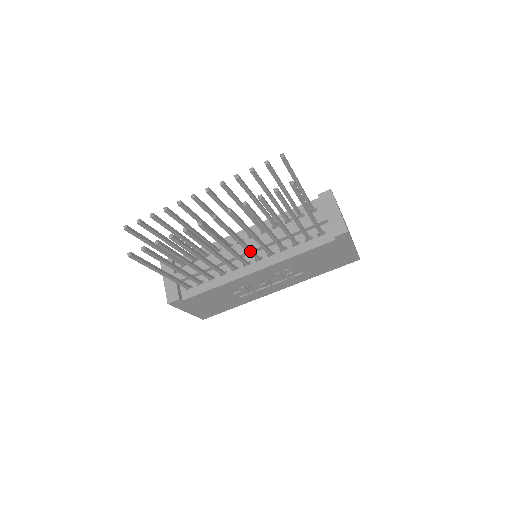
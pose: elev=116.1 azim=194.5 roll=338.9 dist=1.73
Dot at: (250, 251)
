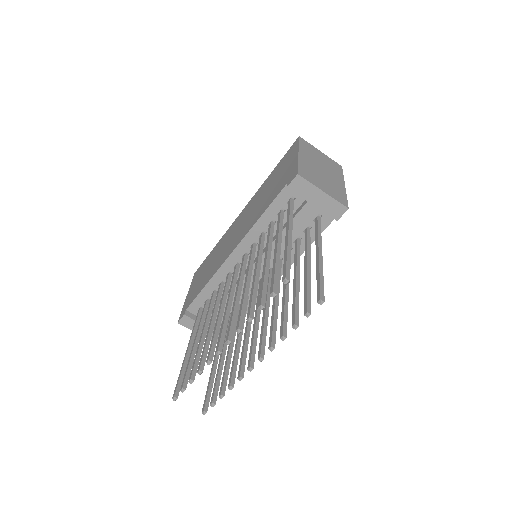
Dot at: occluded
